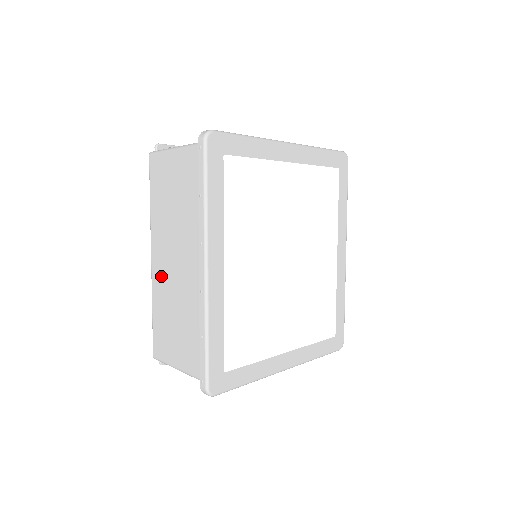
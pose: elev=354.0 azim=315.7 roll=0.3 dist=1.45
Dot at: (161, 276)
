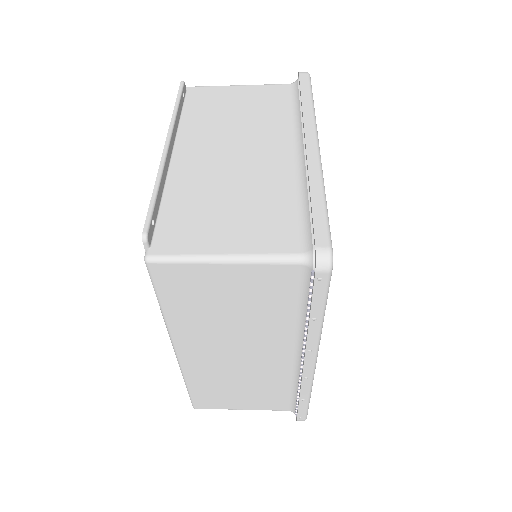
Dot at: (205, 365)
